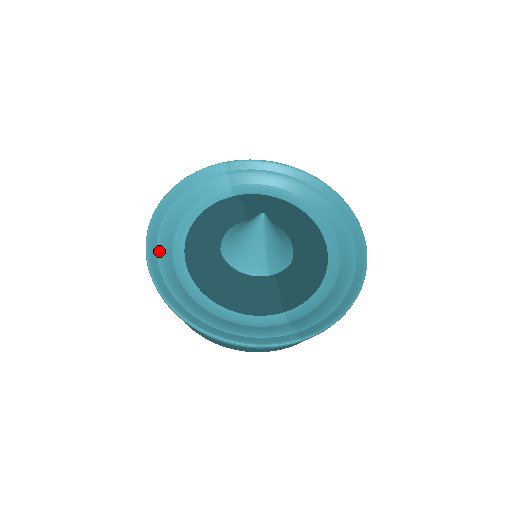
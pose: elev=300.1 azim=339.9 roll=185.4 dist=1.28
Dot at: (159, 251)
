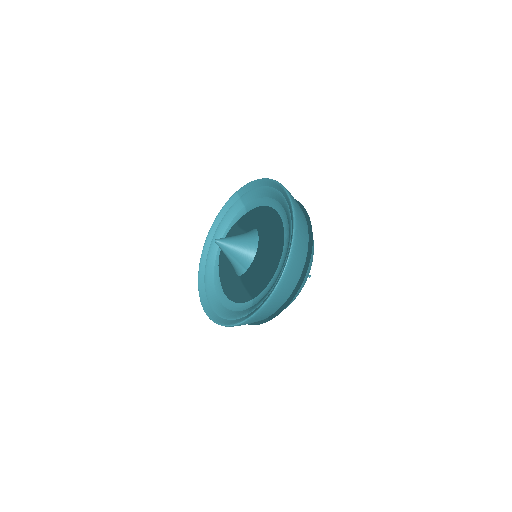
Dot at: (206, 268)
